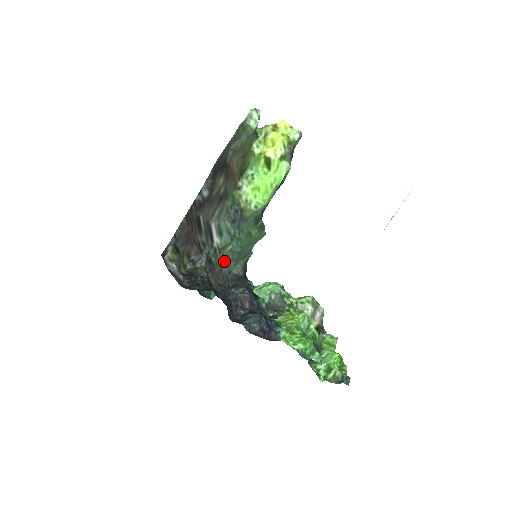
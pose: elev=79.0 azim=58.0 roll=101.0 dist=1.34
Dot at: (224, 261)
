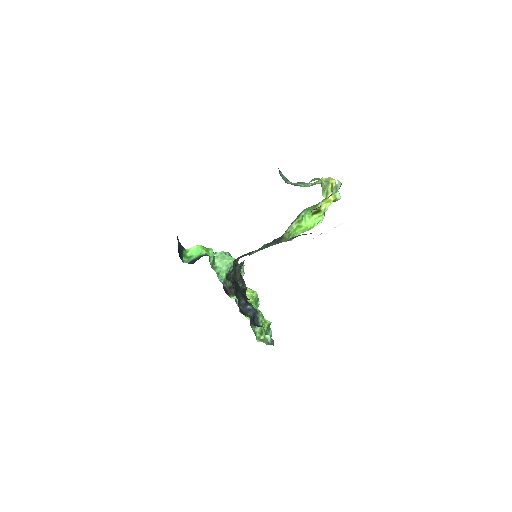
Dot at: occluded
